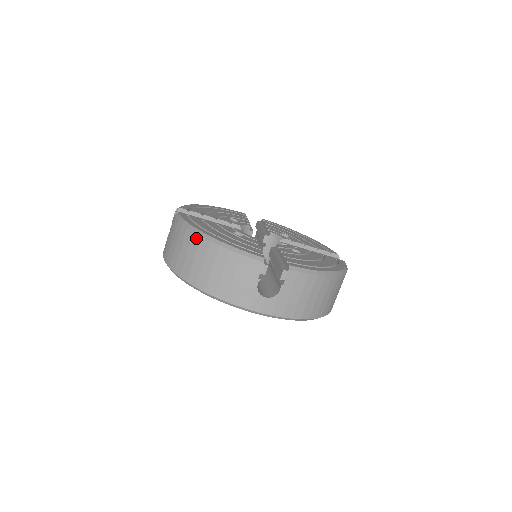
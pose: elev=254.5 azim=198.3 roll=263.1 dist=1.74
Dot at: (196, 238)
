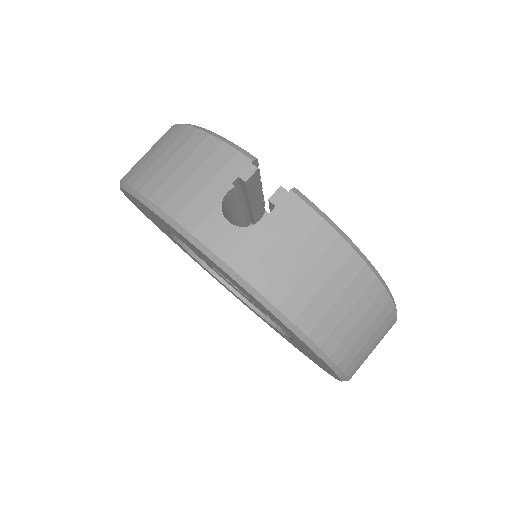
Dot at: (174, 128)
